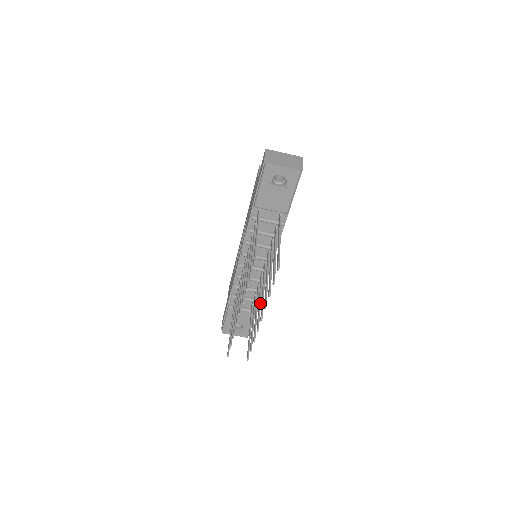
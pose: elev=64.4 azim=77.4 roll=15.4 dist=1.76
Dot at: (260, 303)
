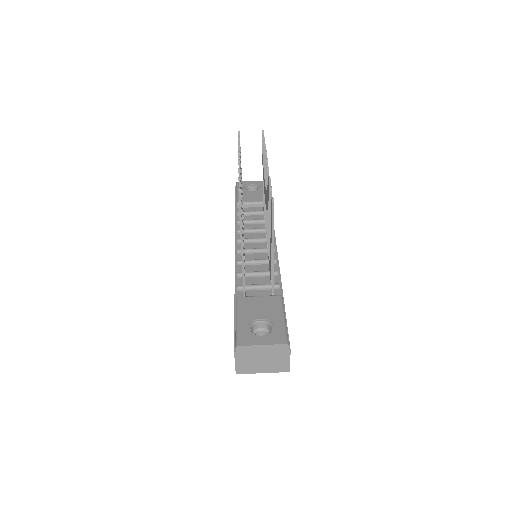
Dot at: occluded
